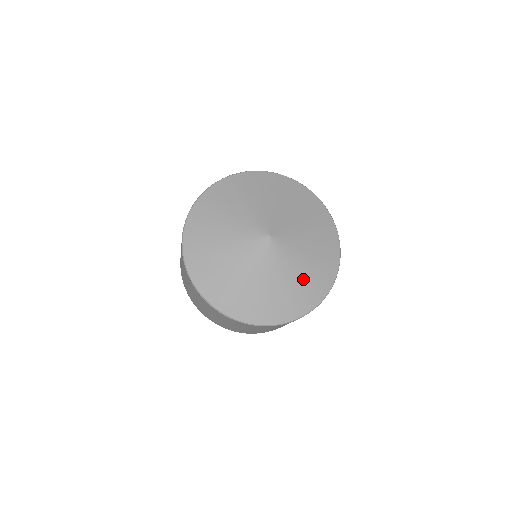
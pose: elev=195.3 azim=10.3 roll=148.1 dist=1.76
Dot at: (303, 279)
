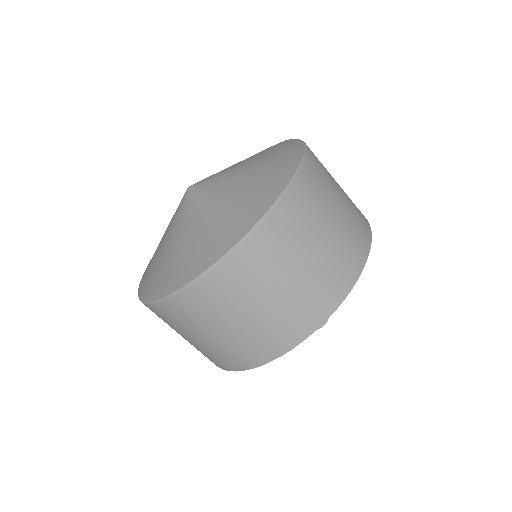
Dot at: (230, 206)
